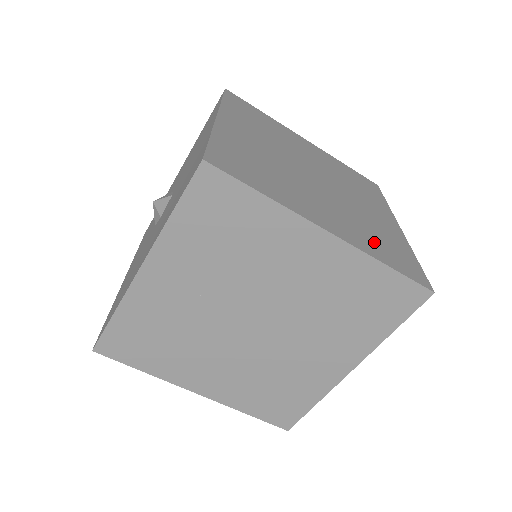
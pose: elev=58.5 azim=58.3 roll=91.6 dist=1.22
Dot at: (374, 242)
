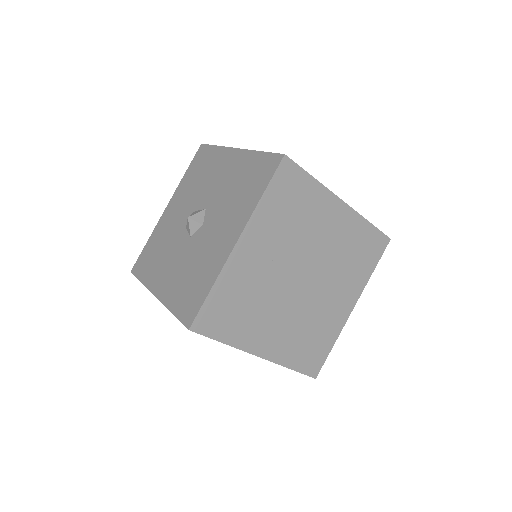
Dot at: occluded
